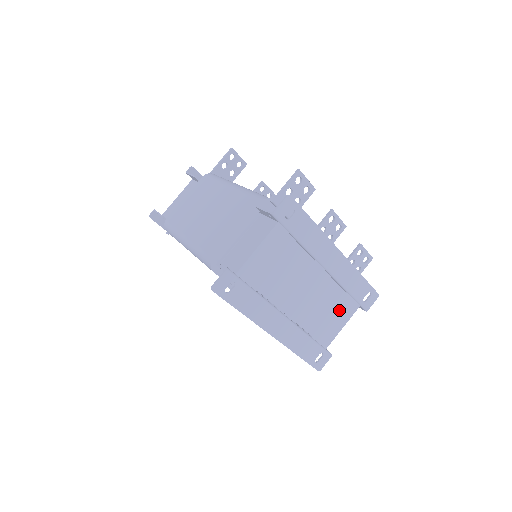
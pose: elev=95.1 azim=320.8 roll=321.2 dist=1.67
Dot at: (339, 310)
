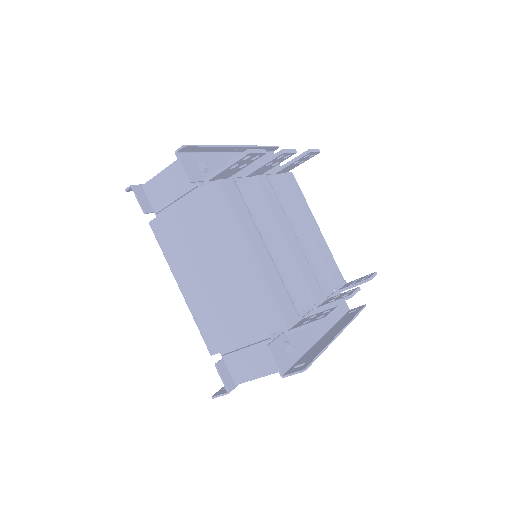
Dot at: occluded
